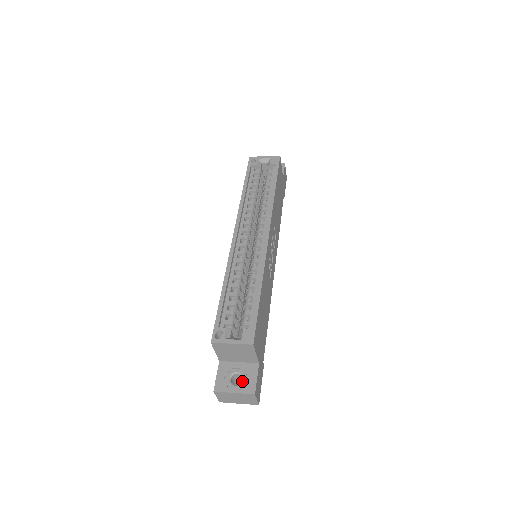
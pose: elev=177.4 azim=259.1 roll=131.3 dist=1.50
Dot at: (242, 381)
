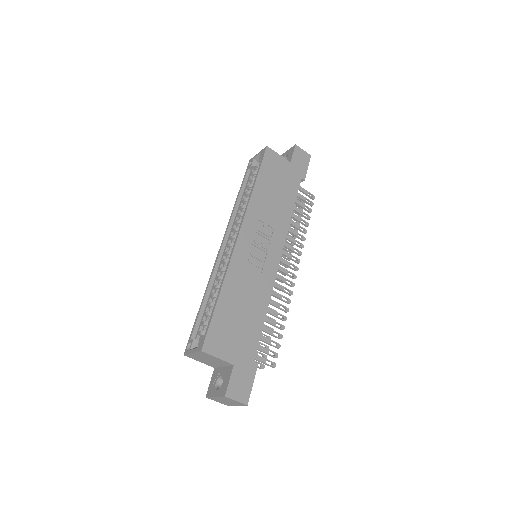
Dot at: (221, 385)
